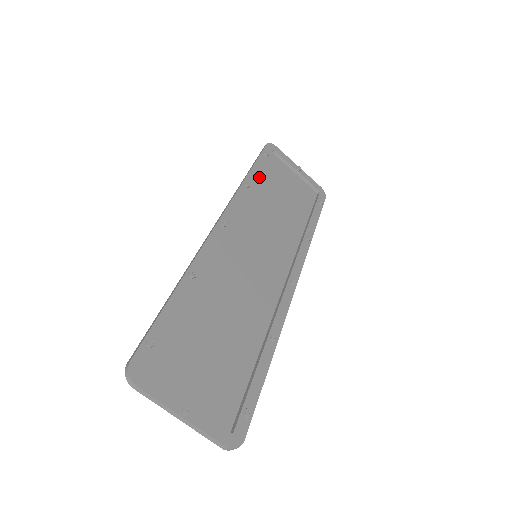
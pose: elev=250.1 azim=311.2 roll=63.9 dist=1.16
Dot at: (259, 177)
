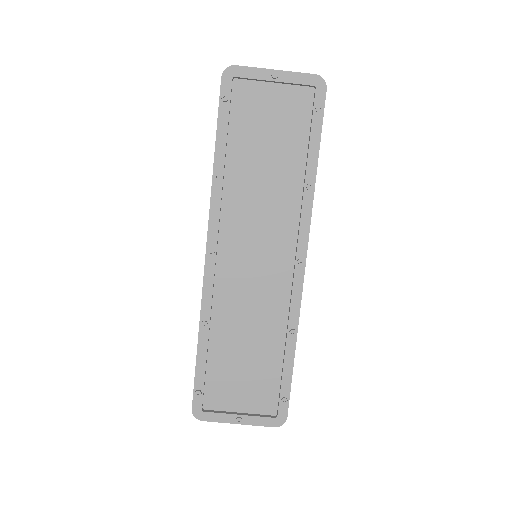
Dot at: (230, 143)
